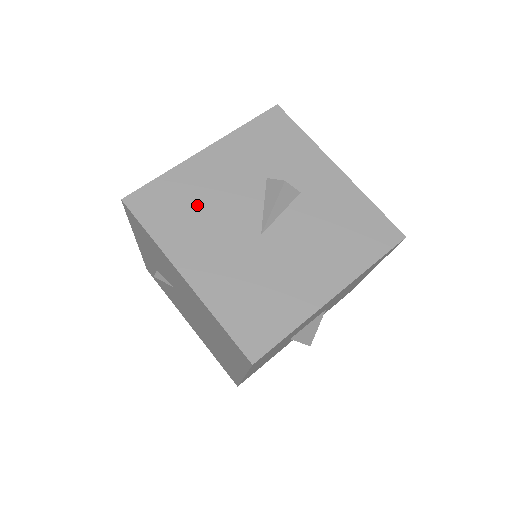
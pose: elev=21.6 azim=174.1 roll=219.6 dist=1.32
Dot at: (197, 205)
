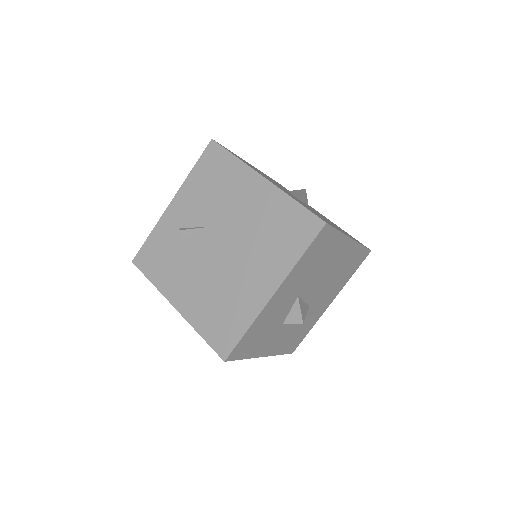
Dot at: (257, 170)
